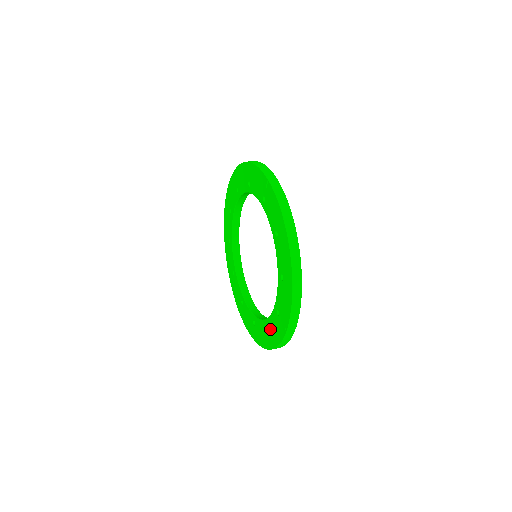
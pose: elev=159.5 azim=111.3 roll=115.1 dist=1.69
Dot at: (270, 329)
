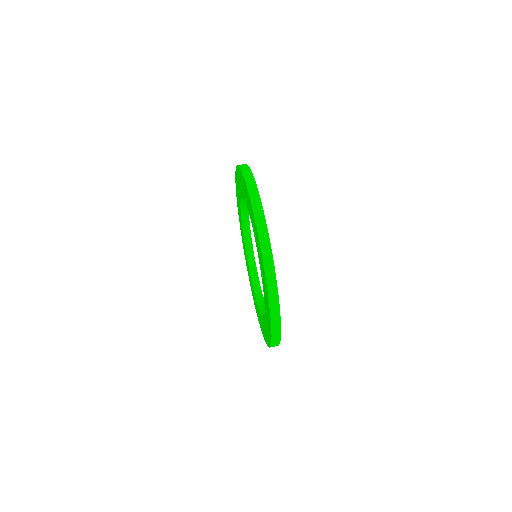
Dot at: occluded
